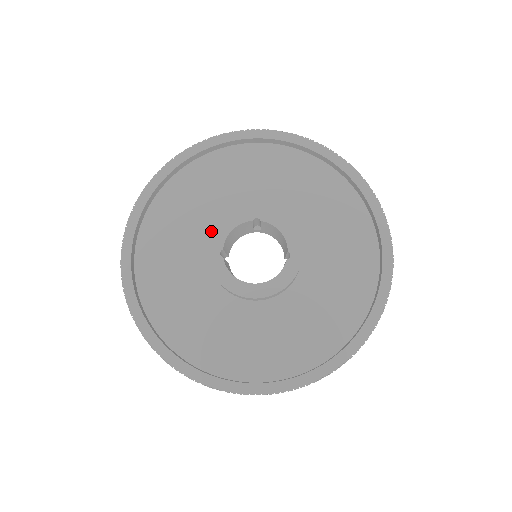
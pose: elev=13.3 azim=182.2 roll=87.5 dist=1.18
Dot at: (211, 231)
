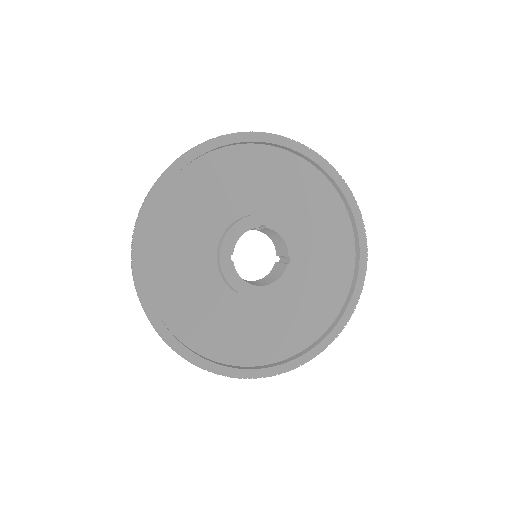
Dot at: (217, 232)
